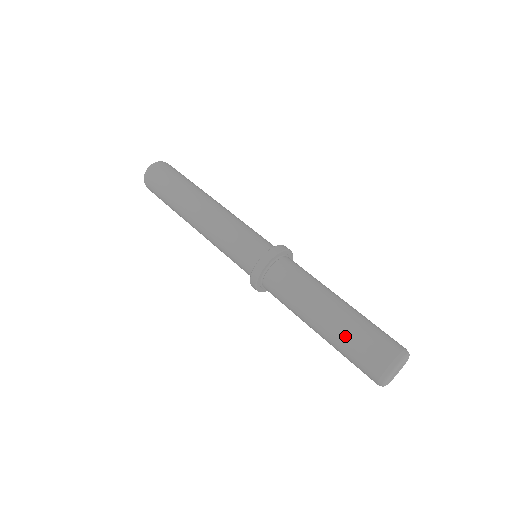
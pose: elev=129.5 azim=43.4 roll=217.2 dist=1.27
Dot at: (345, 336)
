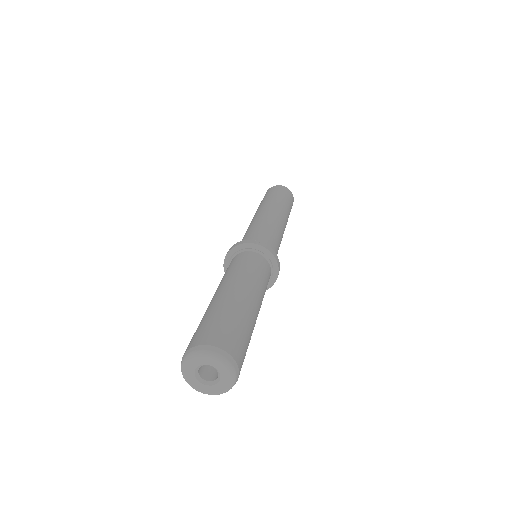
Dot at: (226, 308)
